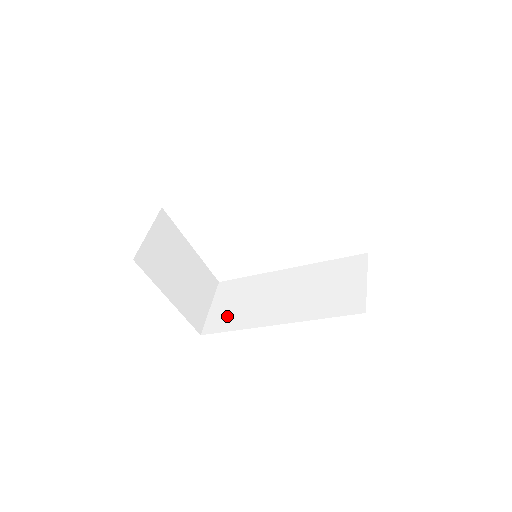
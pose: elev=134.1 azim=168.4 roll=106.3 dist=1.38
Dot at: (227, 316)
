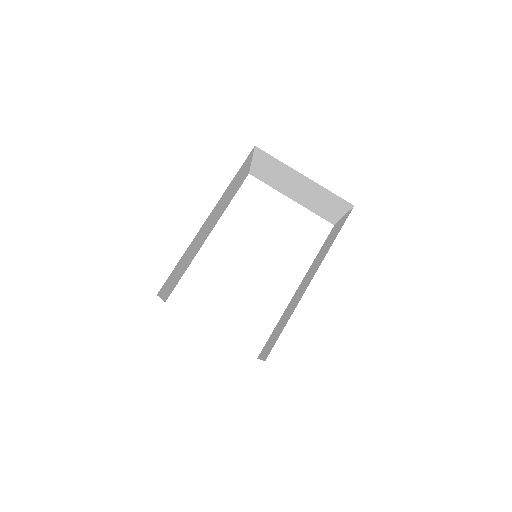
Dot at: (276, 335)
